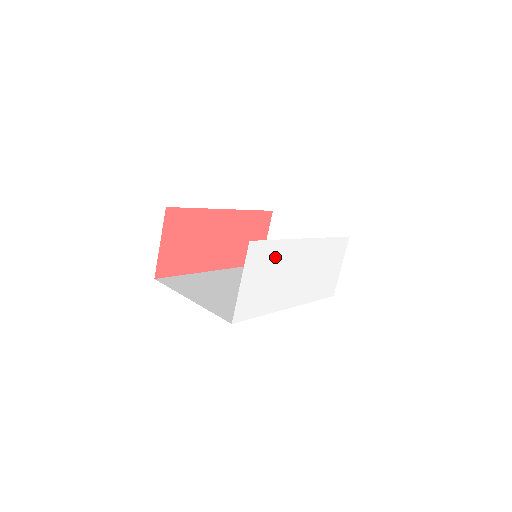
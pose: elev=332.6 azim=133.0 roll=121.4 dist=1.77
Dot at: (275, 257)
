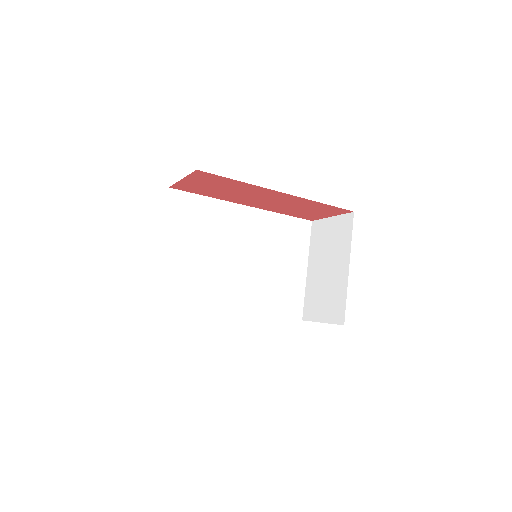
Dot at: occluded
